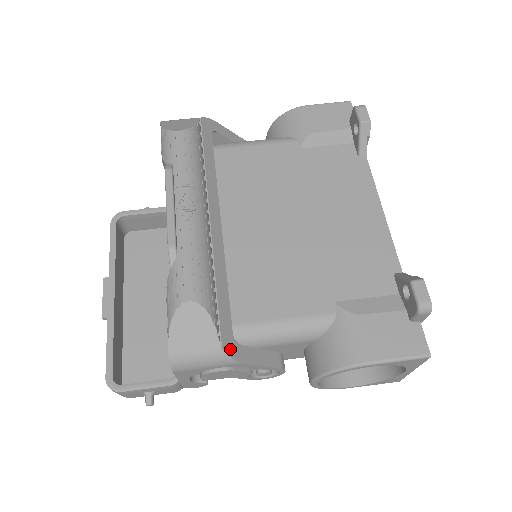
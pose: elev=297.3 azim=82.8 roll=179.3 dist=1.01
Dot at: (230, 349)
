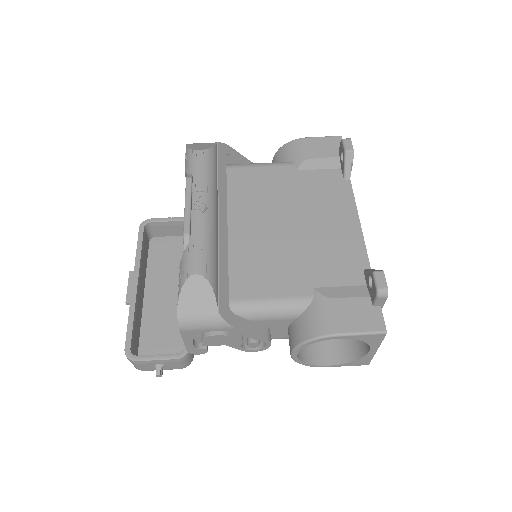
Dot at: (226, 315)
